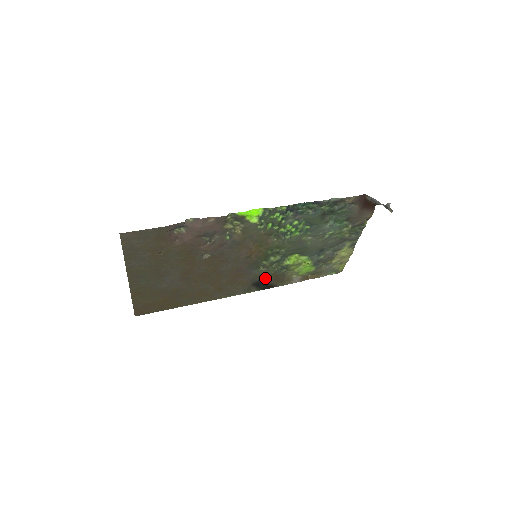
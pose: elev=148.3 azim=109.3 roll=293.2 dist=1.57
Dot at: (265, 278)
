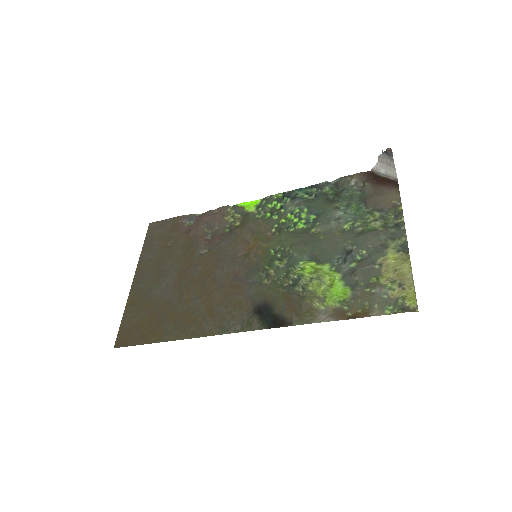
Dot at: (271, 300)
